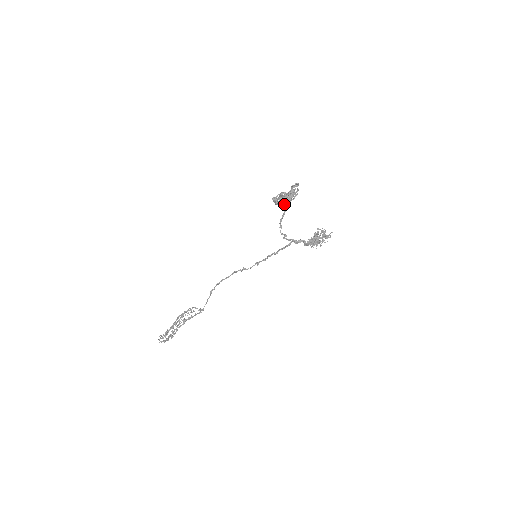
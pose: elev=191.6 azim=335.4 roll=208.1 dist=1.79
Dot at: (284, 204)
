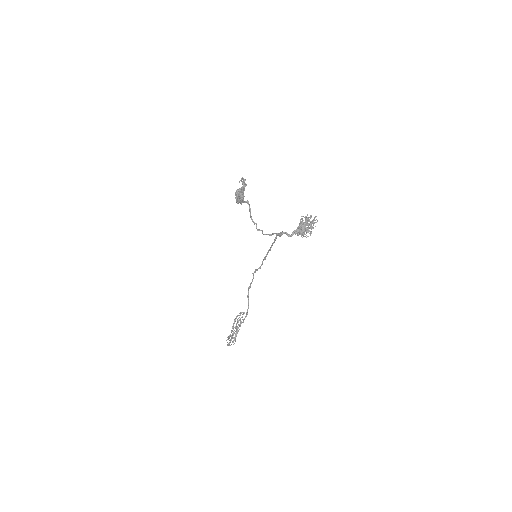
Dot at: (239, 202)
